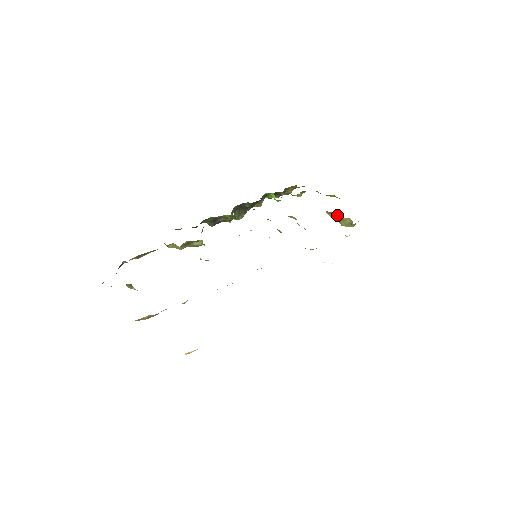
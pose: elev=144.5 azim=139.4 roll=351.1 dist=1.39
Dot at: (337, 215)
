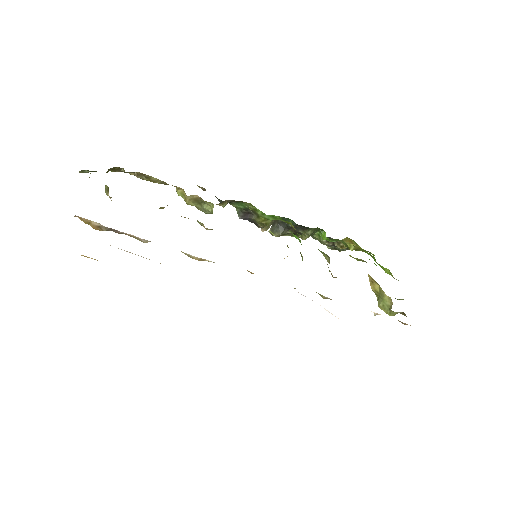
Dot at: (379, 288)
